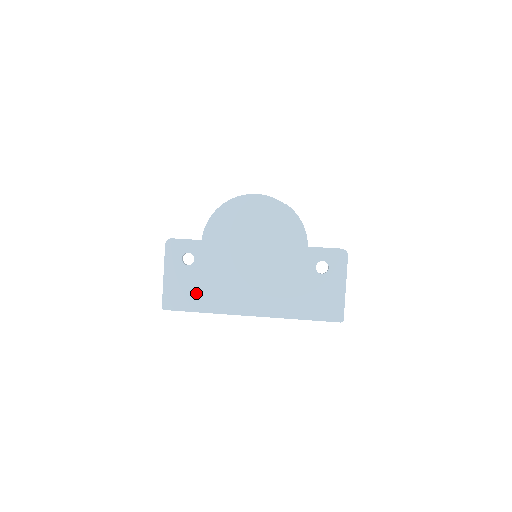
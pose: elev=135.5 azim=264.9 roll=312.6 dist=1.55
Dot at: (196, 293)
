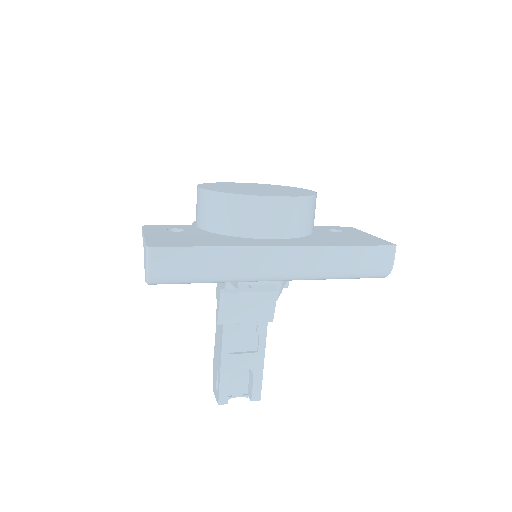
Dot at: (196, 240)
